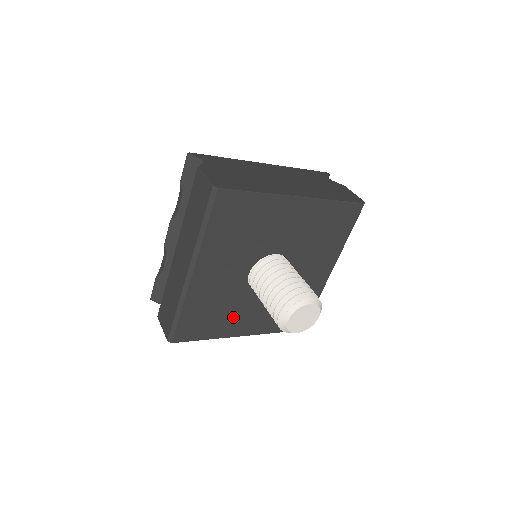
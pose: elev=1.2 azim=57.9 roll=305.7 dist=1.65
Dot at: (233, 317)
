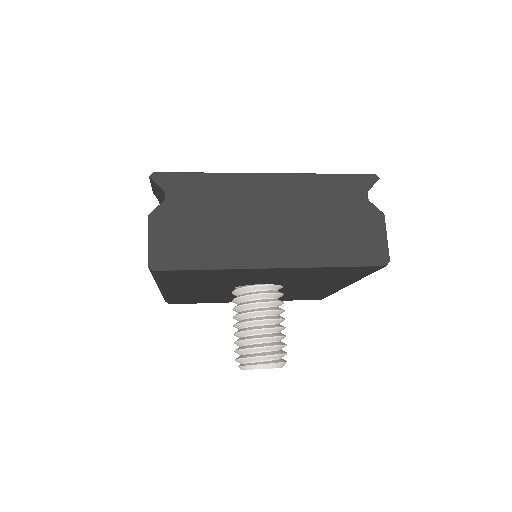
Dot at: (228, 298)
